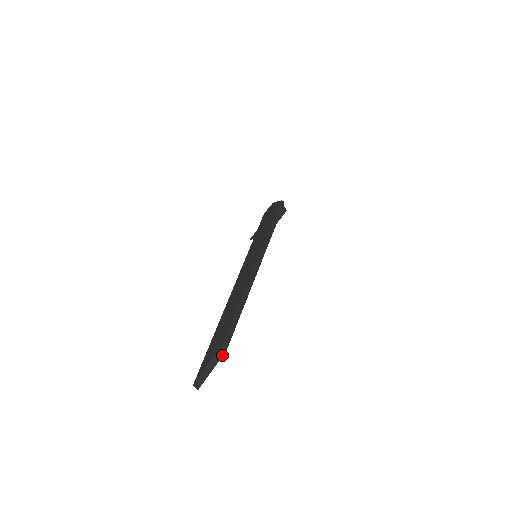
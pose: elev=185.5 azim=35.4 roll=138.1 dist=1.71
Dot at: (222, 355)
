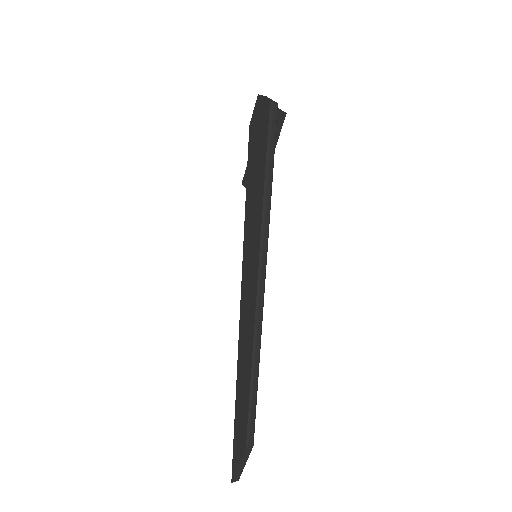
Dot at: (250, 451)
